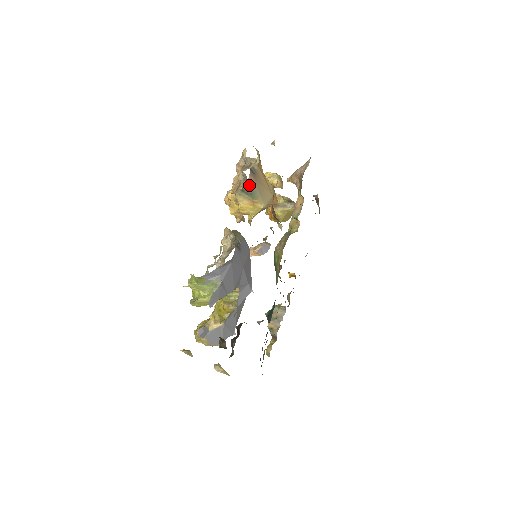
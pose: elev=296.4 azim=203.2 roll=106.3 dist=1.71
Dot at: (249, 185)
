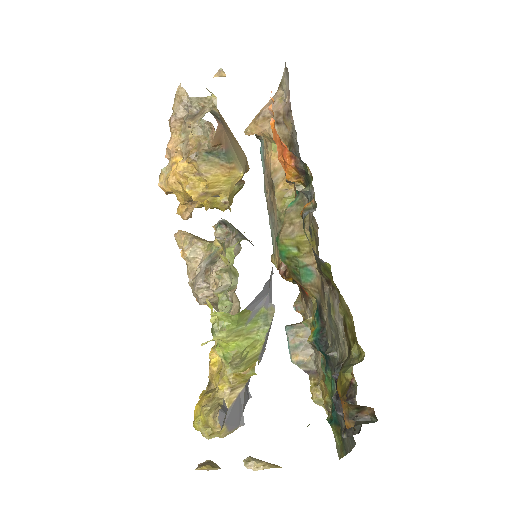
Dot at: (220, 138)
